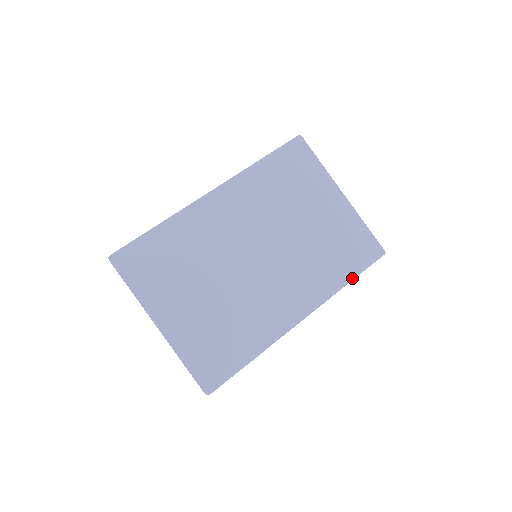
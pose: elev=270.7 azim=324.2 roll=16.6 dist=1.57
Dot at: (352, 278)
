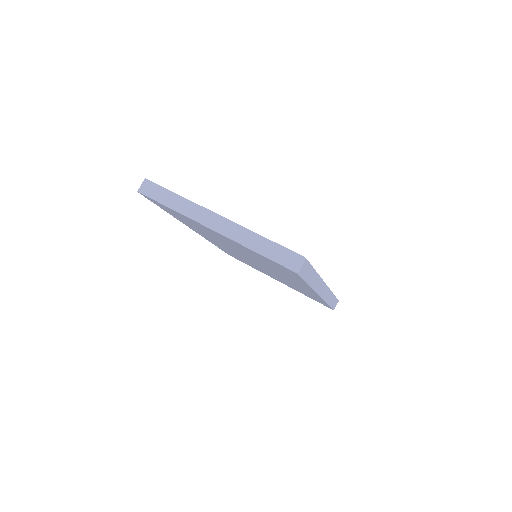
Dot at: occluded
